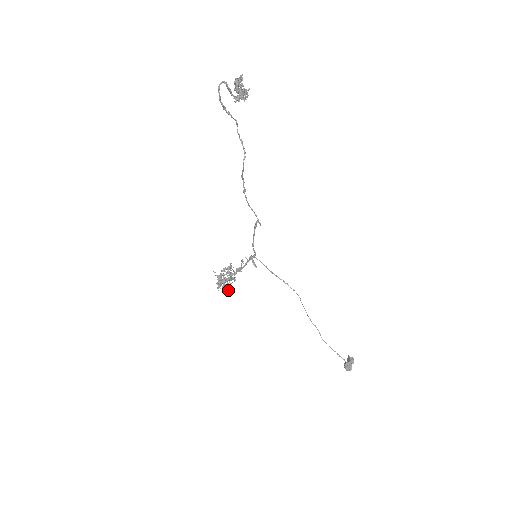
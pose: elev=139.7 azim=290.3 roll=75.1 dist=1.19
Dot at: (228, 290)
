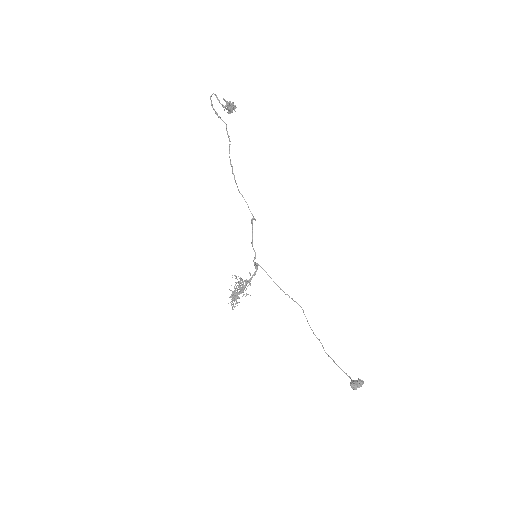
Dot at: (236, 299)
